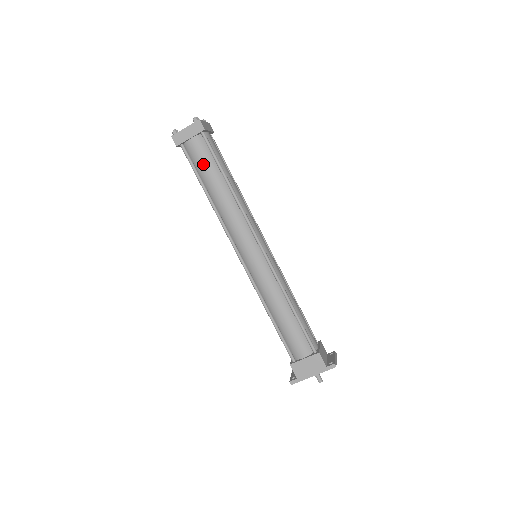
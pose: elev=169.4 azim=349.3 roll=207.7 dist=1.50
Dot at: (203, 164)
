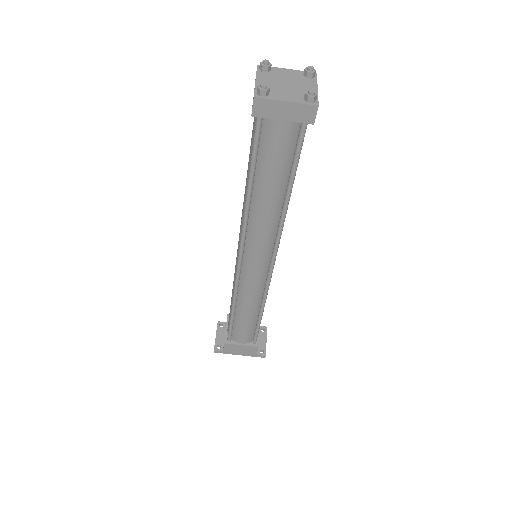
Dot at: (273, 160)
